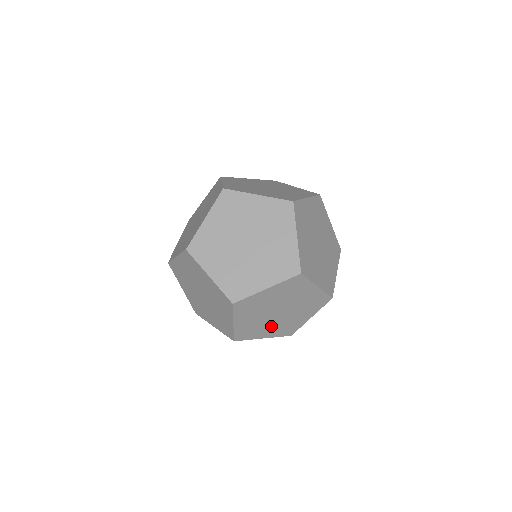
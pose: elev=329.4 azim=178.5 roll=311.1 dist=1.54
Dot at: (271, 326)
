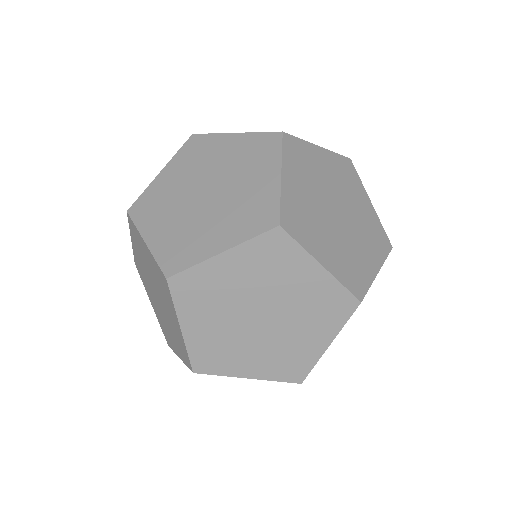
Dot at: occluded
